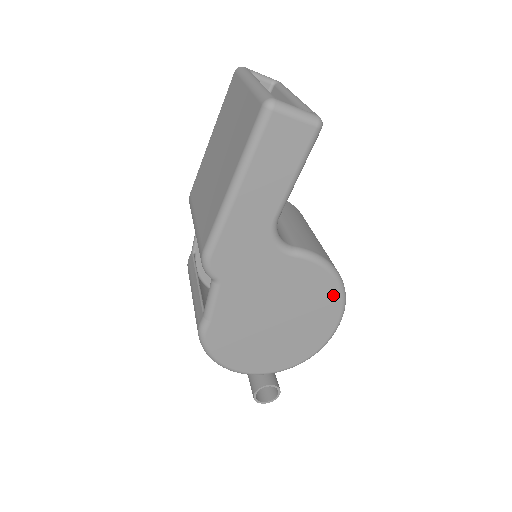
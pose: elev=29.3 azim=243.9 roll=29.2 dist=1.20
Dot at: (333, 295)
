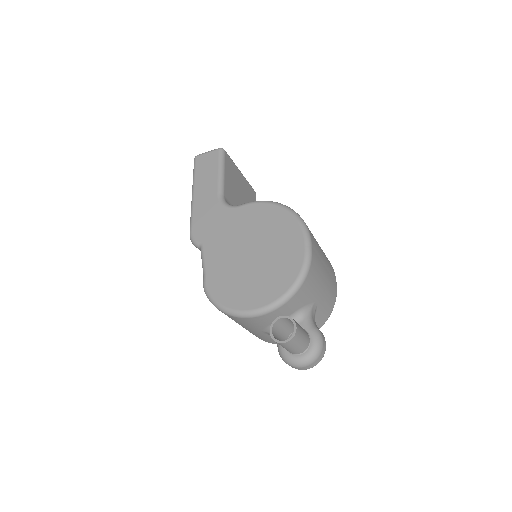
Dot at: (283, 216)
